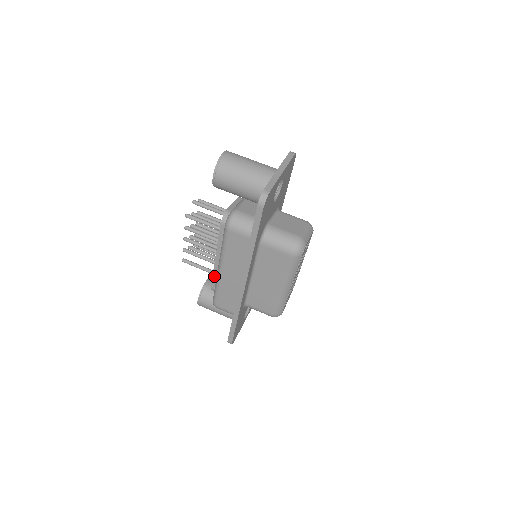
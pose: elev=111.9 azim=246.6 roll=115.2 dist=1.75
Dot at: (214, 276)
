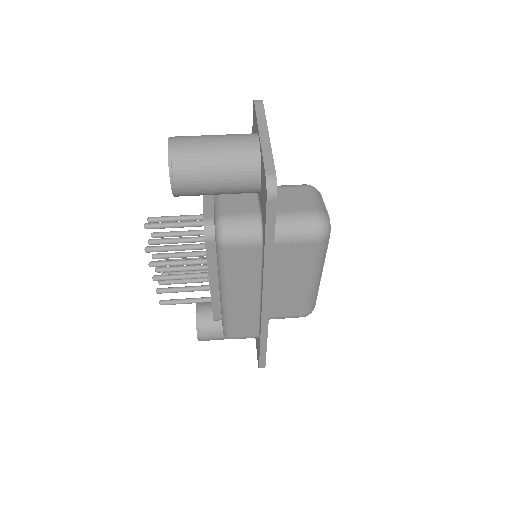
Dot at: (214, 305)
